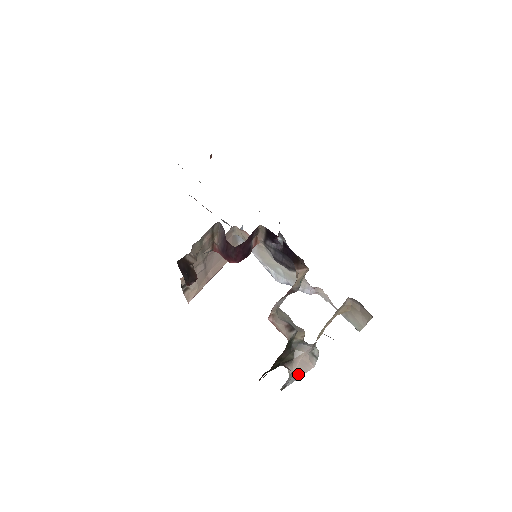
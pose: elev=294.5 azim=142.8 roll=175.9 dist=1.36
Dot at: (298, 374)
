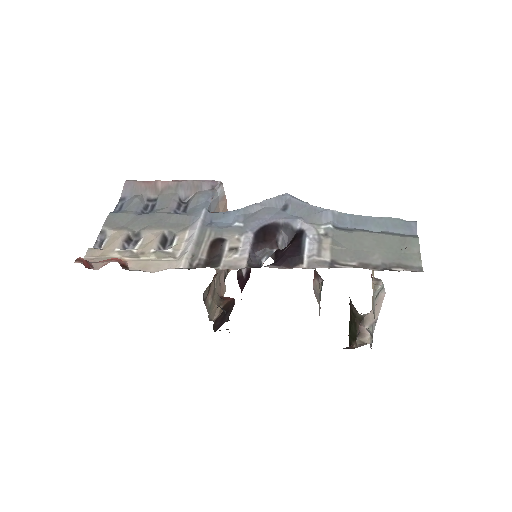
Dot at: (376, 316)
